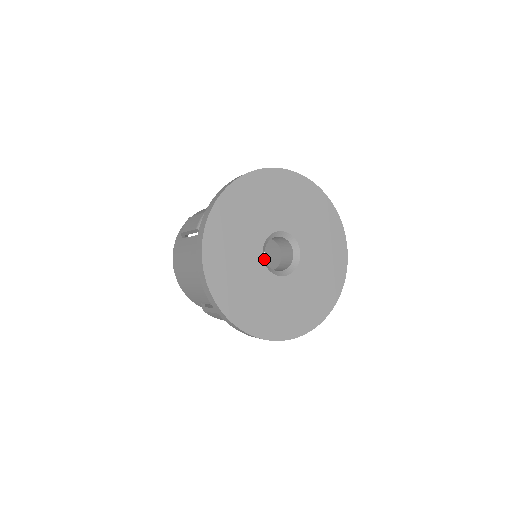
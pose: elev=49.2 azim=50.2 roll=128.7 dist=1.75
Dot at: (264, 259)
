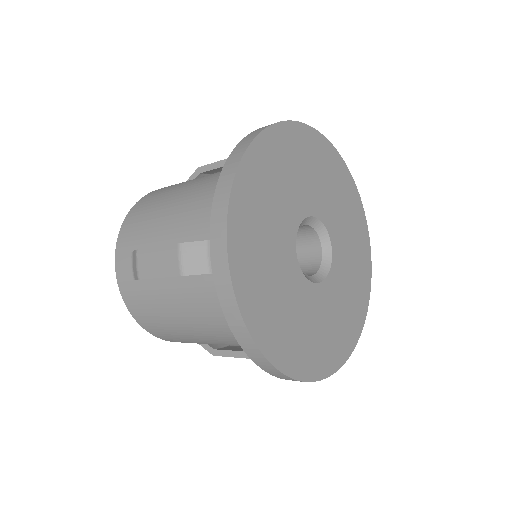
Dot at: occluded
